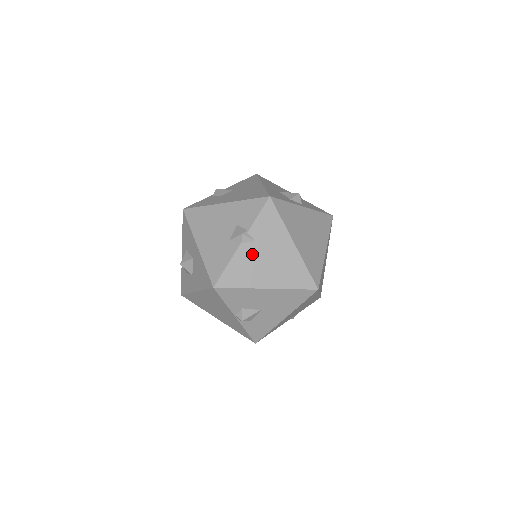
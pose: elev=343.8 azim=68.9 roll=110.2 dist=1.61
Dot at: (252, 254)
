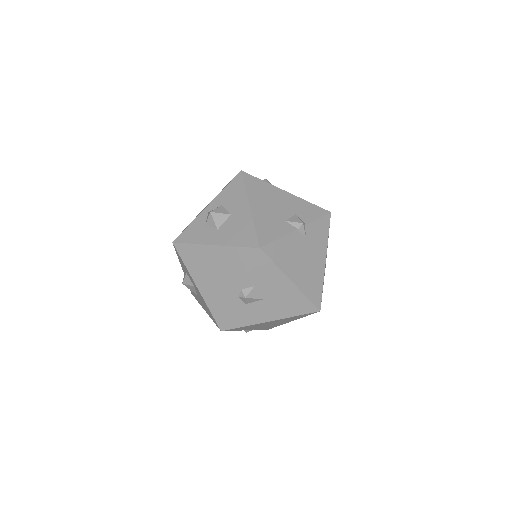
Dot at: (298, 245)
